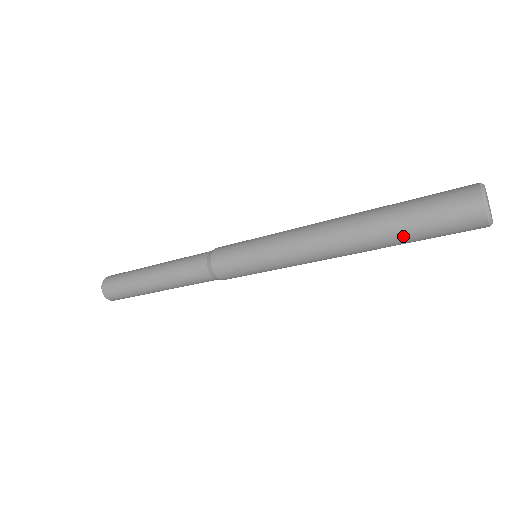
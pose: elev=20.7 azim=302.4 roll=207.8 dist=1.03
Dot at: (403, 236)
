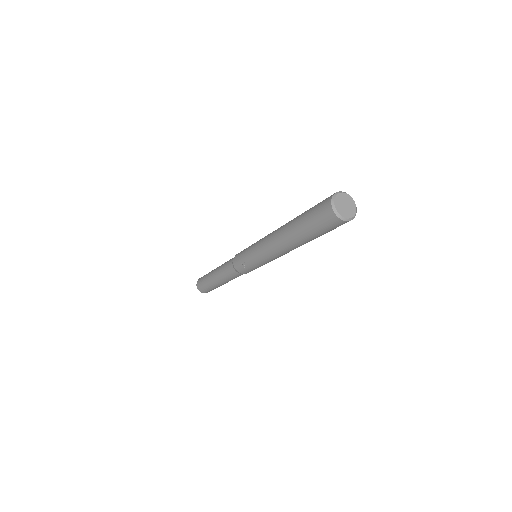
Dot at: (303, 232)
